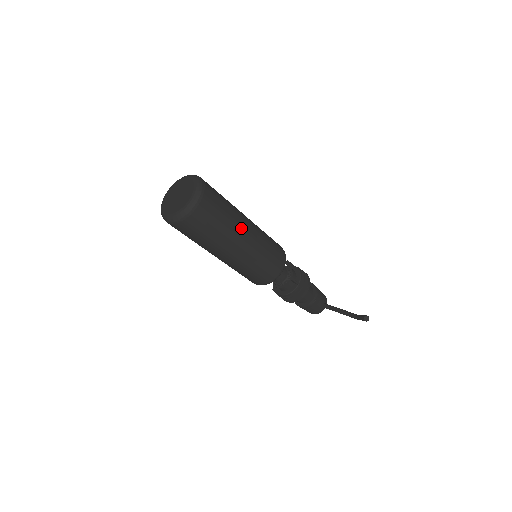
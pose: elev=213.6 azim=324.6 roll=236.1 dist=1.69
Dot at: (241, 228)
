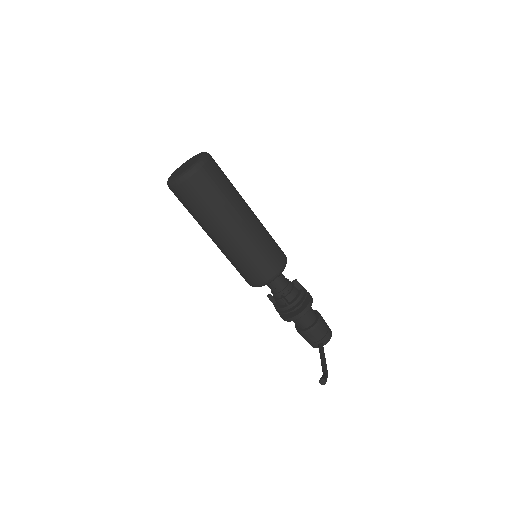
Dot at: (227, 222)
